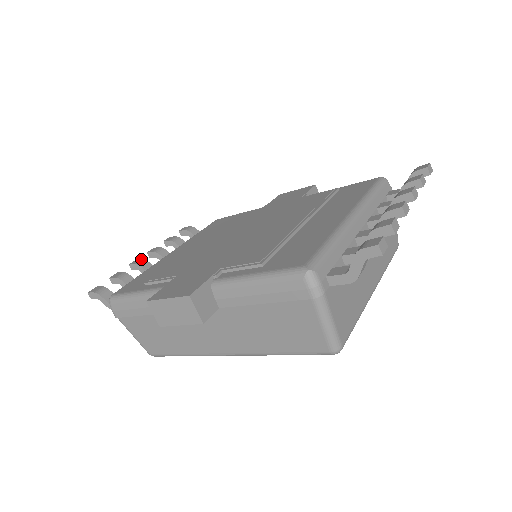
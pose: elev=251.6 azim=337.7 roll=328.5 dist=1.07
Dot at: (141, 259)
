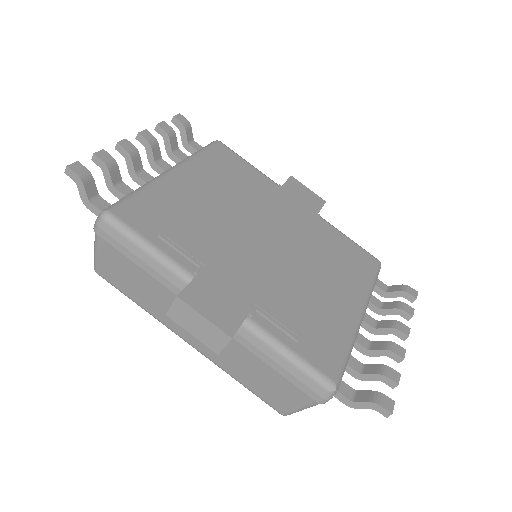
Dot at: (133, 145)
